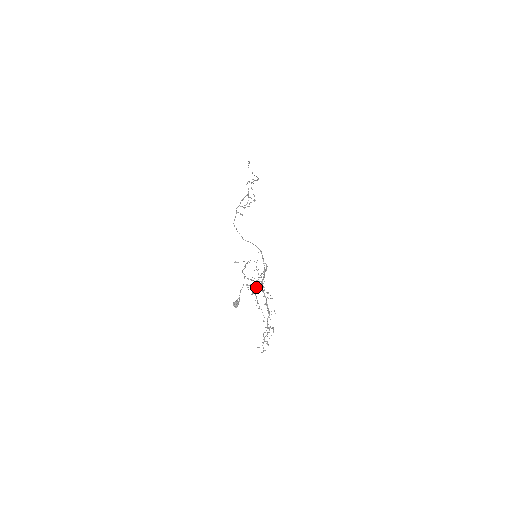
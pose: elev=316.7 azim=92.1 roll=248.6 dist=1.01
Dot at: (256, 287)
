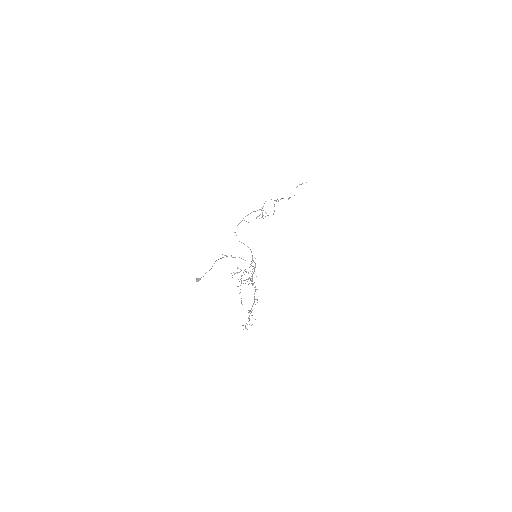
Dot at: (250, 279)
